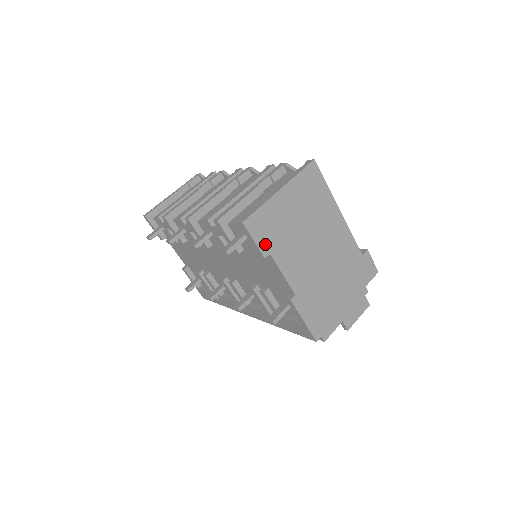
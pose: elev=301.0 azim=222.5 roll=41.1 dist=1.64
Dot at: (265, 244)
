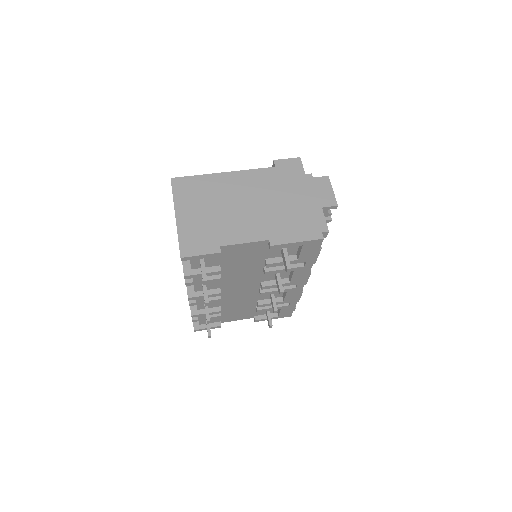
Dot at: (209, 247)
